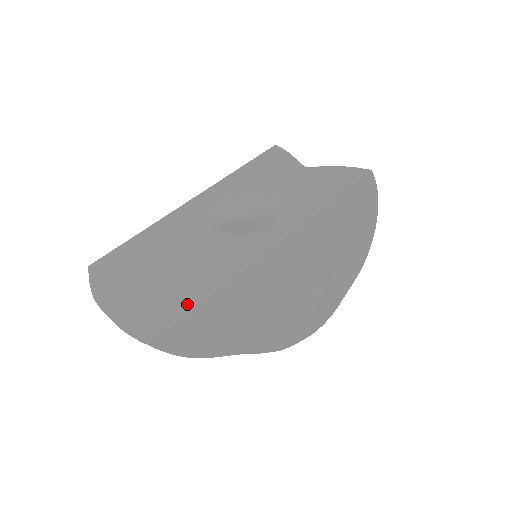
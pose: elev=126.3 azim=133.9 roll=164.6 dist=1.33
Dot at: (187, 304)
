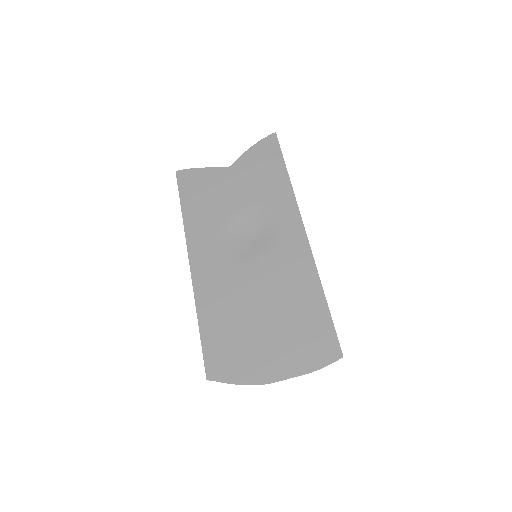
Dot at: (321, 314)
